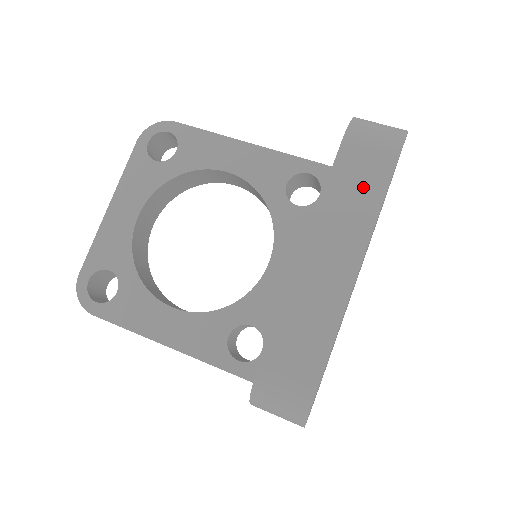
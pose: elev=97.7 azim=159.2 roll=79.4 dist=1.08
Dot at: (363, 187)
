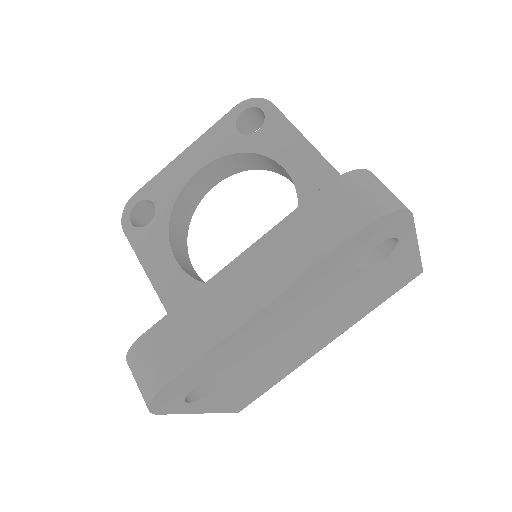
Dot at: (313, 239)
